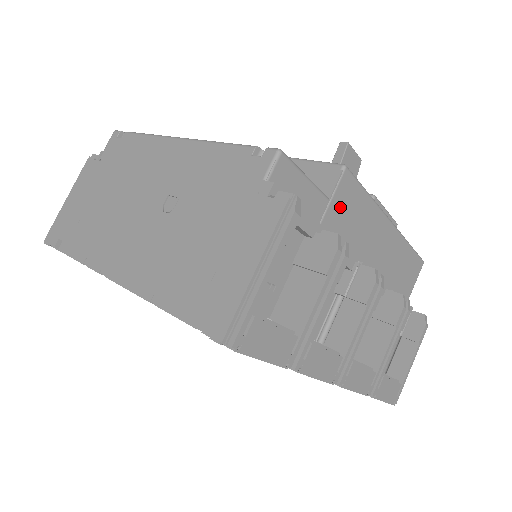
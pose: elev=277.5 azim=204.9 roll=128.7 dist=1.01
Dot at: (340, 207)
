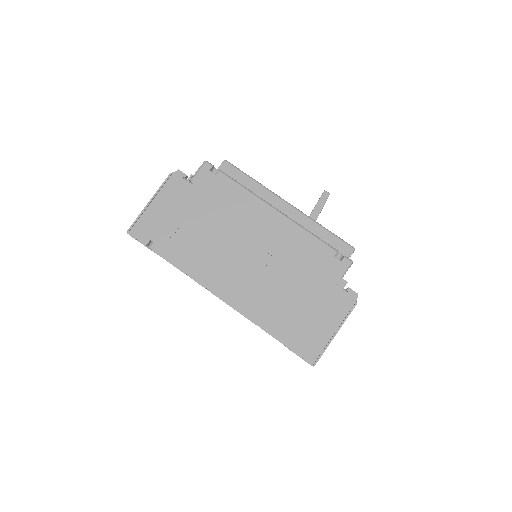
Dot at: occluded
